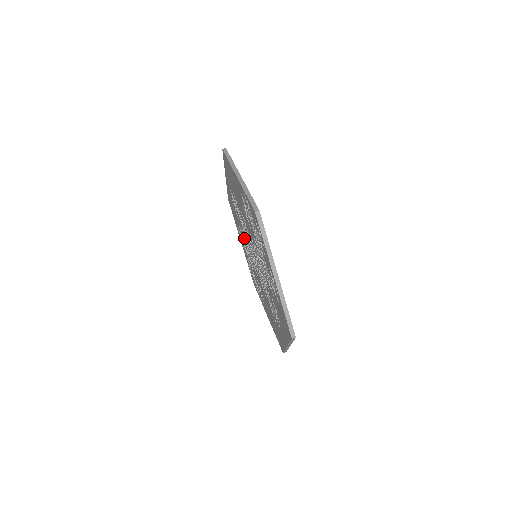
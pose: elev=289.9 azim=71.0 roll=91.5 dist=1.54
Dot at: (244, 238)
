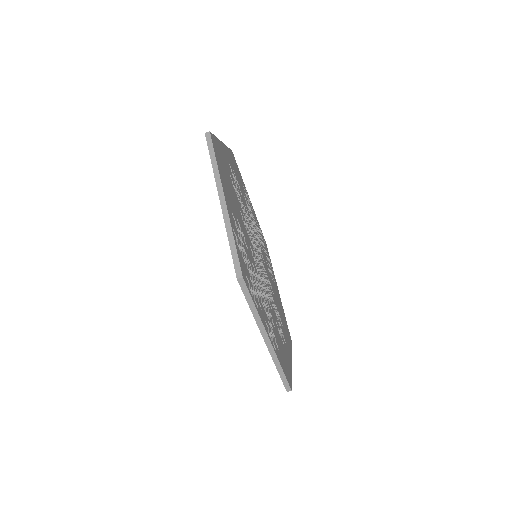
Dot at: occluded
